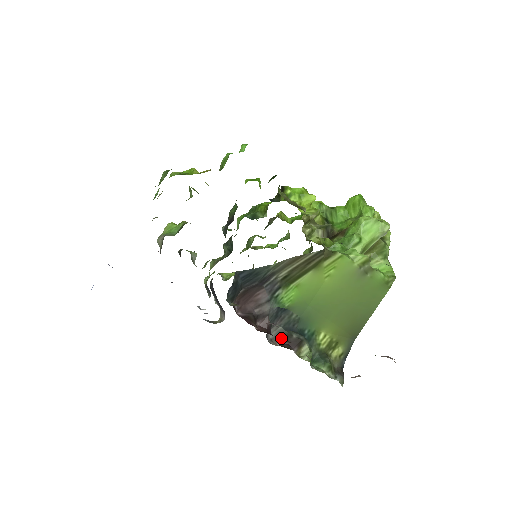
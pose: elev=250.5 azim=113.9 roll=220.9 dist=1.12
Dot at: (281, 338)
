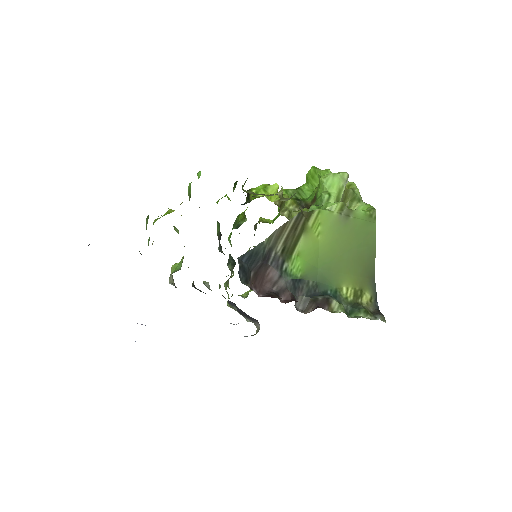
Dot at: (309, 305)
